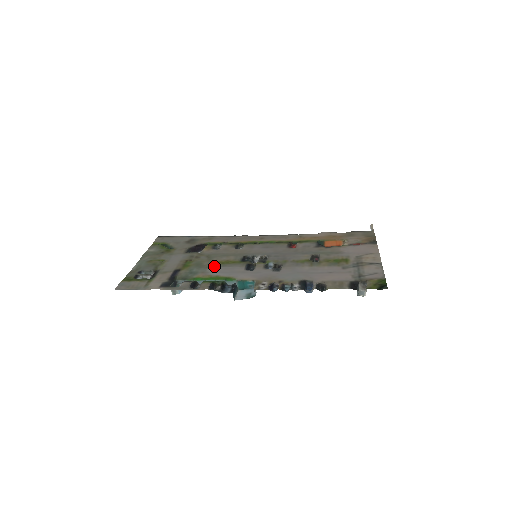
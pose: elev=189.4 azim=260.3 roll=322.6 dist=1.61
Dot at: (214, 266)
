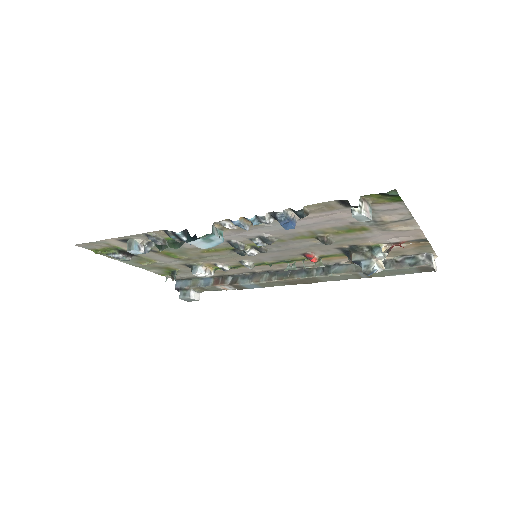
Dot at: (196, 248)
